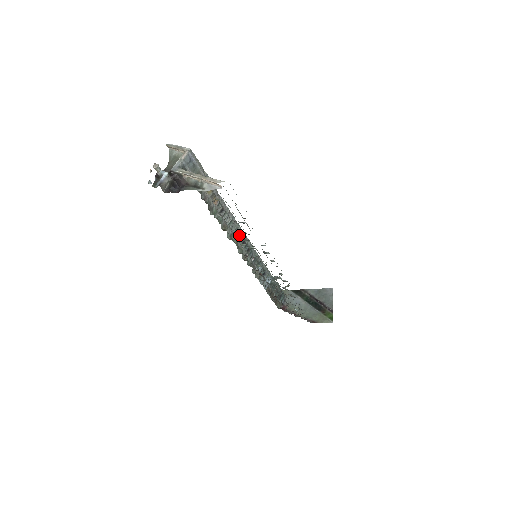
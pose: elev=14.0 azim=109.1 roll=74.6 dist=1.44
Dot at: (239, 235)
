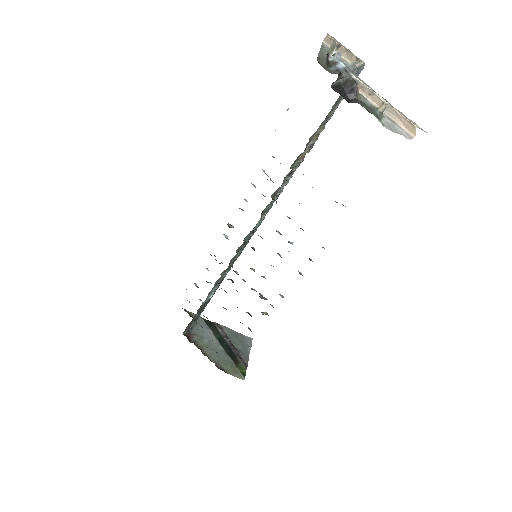
Dot at: (263, 218)
